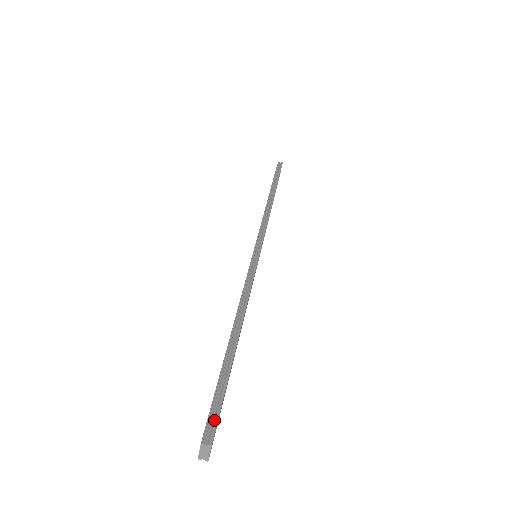
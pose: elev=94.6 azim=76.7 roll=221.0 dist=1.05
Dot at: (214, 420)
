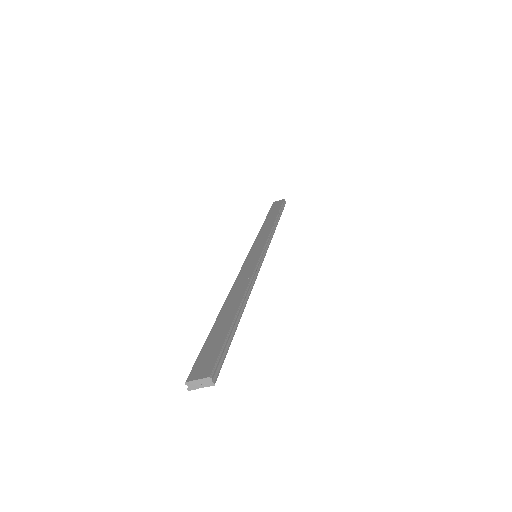
Dot at: (220, 365)
